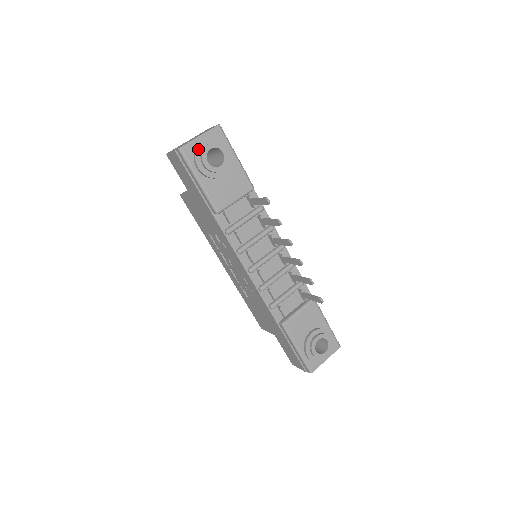
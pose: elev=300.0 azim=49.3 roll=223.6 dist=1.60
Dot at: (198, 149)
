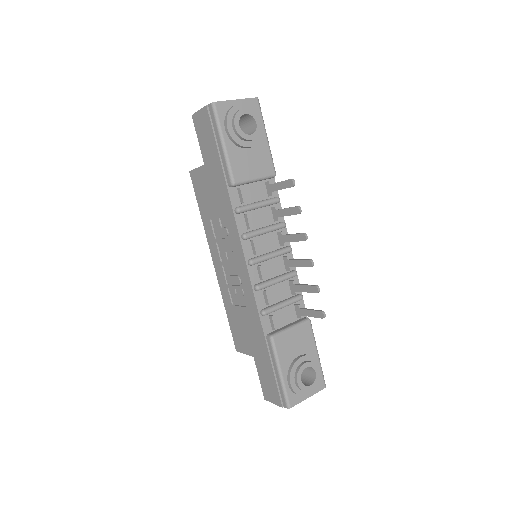
Dot at: (232, 110)
